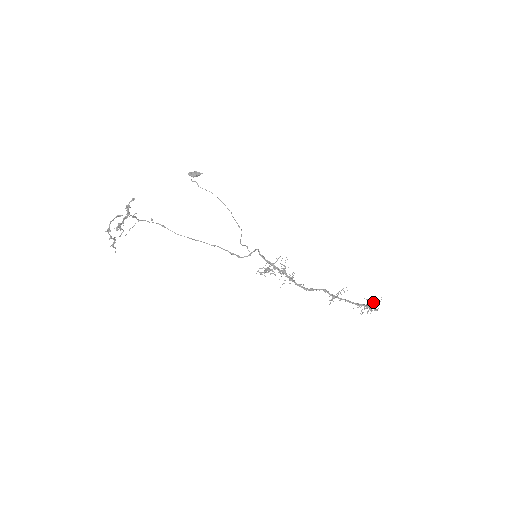
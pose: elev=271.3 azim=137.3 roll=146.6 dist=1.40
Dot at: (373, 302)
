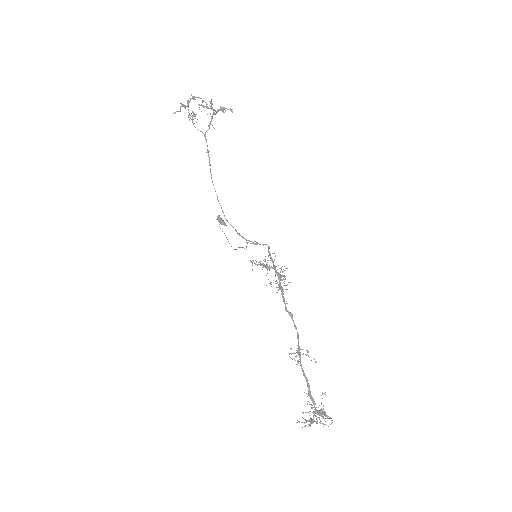
Dot at: occluded
